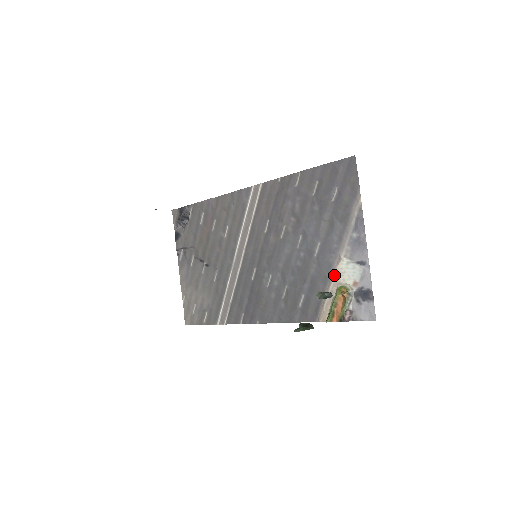
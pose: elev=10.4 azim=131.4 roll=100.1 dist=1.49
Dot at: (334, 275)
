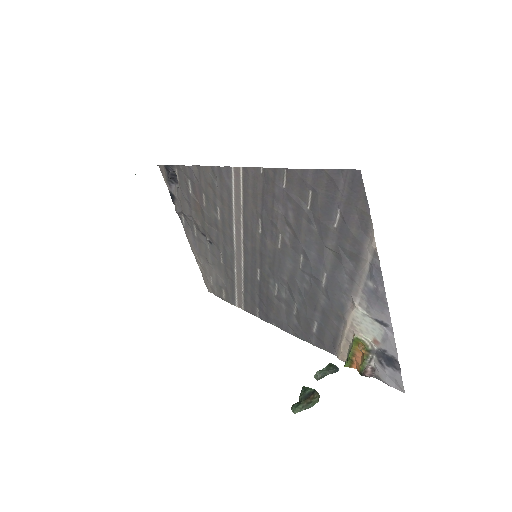
Dot at: (348, 320)
